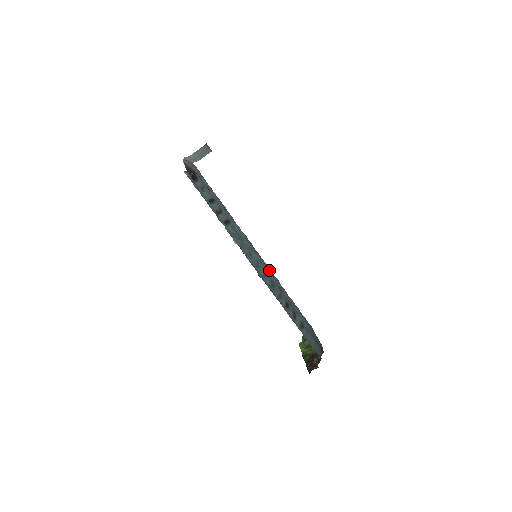
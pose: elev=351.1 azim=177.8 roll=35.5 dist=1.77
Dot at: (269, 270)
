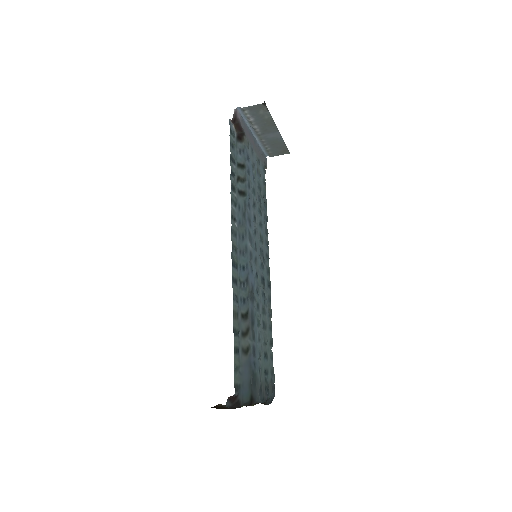
Dot at: (266, 289)
